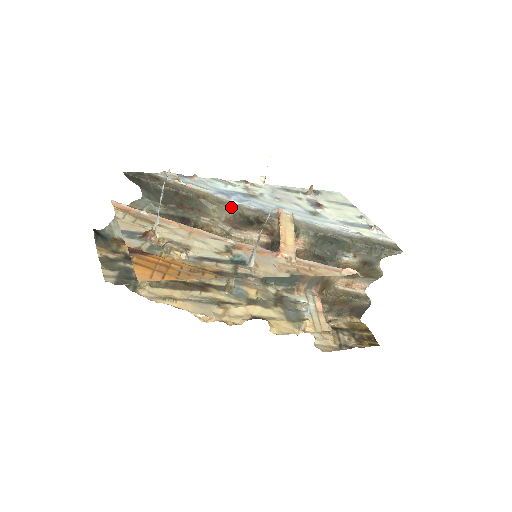
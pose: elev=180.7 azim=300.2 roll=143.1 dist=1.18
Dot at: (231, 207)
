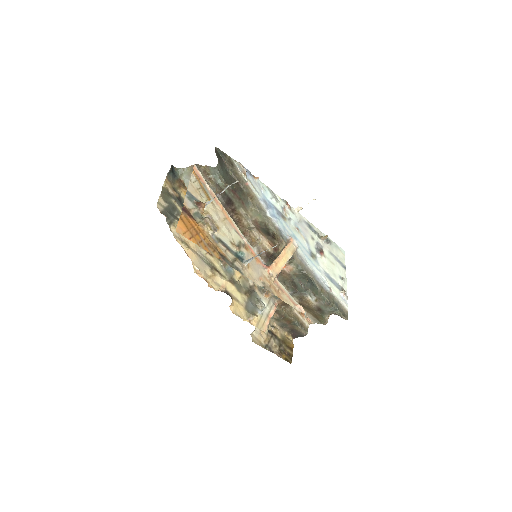
Dot at: (263, 216)
